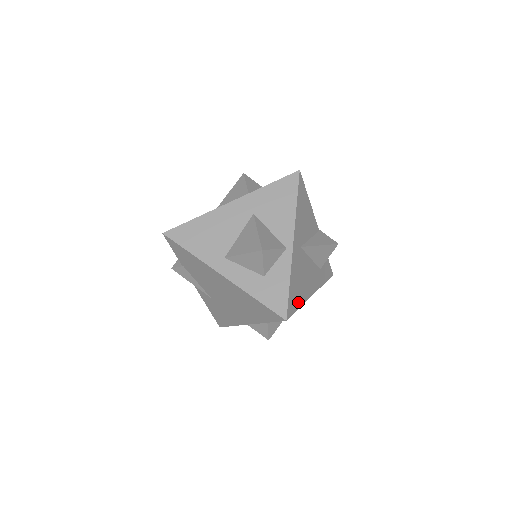
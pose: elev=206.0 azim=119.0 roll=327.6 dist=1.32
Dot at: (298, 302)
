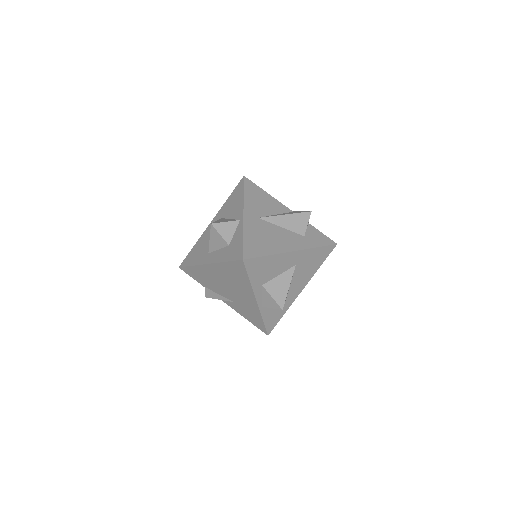
Dot at: (263, 252)
